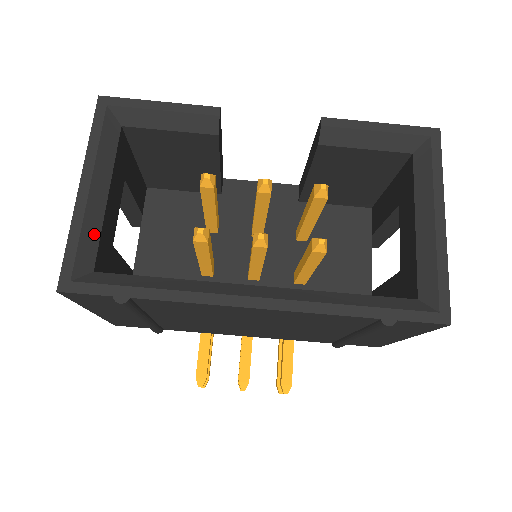
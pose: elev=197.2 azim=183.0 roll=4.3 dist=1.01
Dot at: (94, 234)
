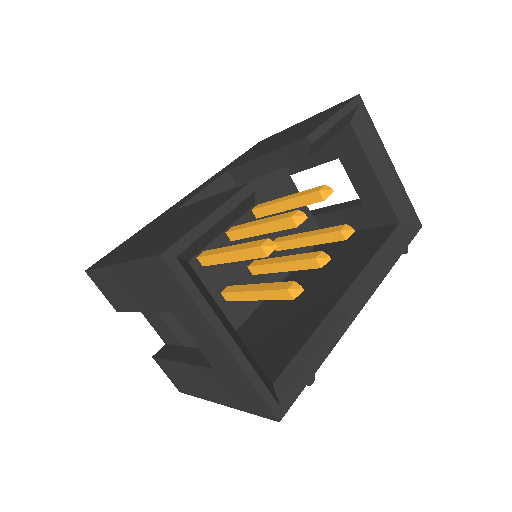
Dot at: (255, 363)
